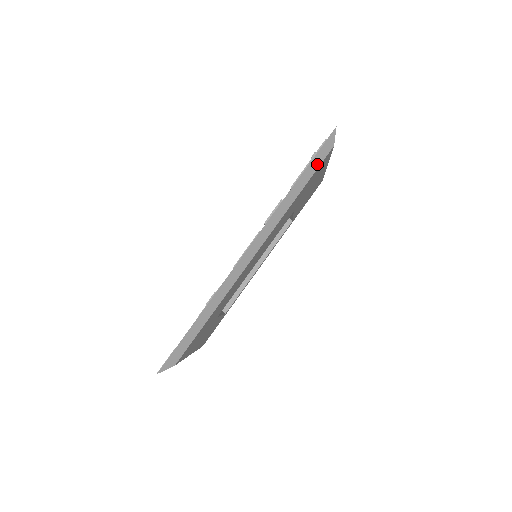
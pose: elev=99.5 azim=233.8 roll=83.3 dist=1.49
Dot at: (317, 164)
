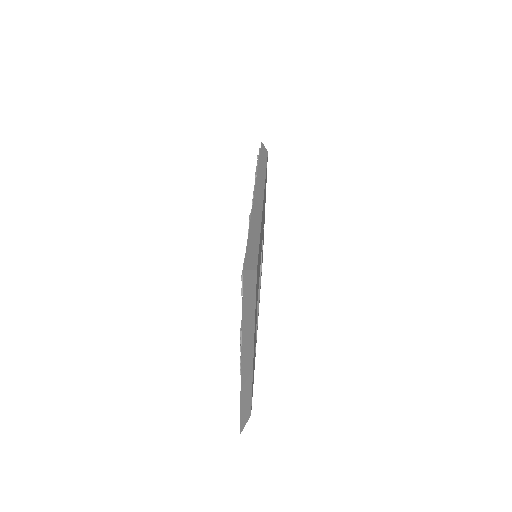
Dot at: (265, 156)
